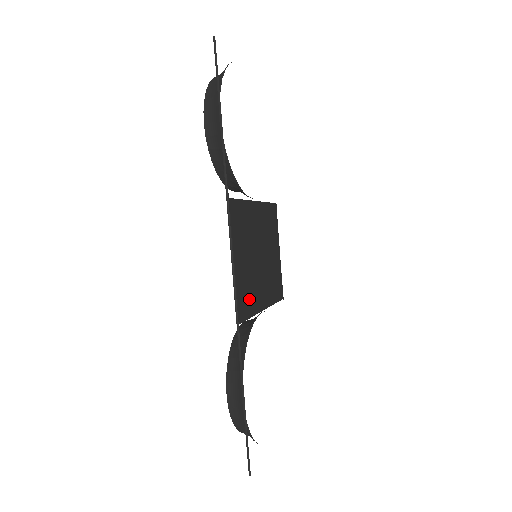
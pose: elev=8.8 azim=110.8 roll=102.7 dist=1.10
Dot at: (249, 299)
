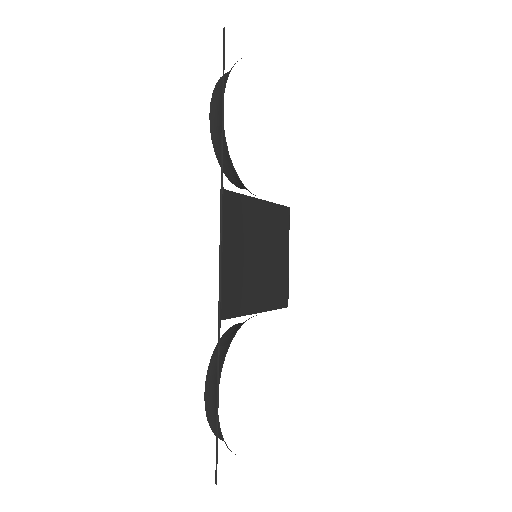
Dot at: (239, 297)
